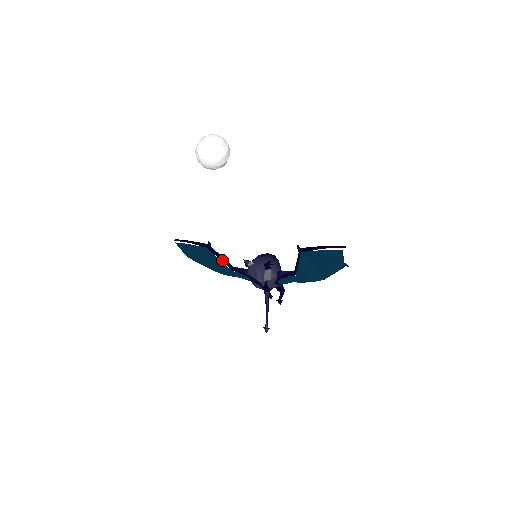
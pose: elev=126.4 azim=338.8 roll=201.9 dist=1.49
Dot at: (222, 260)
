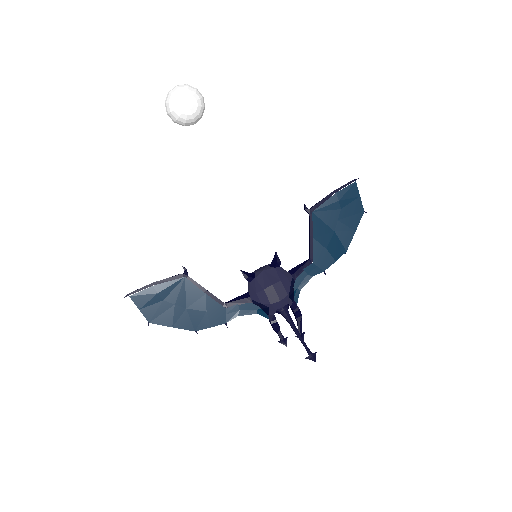
Dot at: (208, 293)
